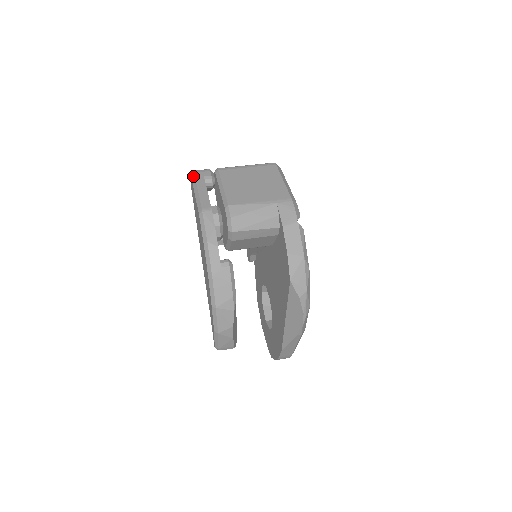
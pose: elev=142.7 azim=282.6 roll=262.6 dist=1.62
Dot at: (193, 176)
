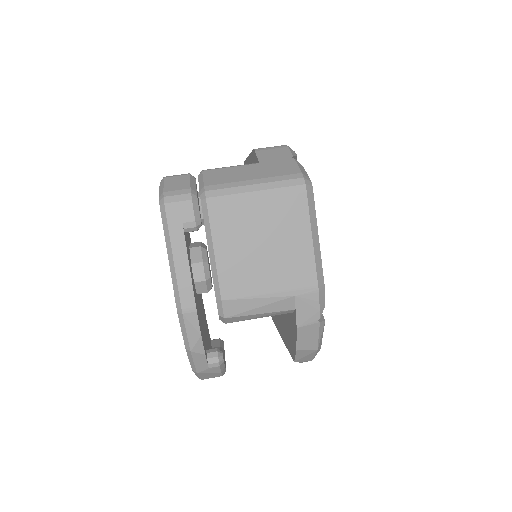
Dot at: (164, 219)
